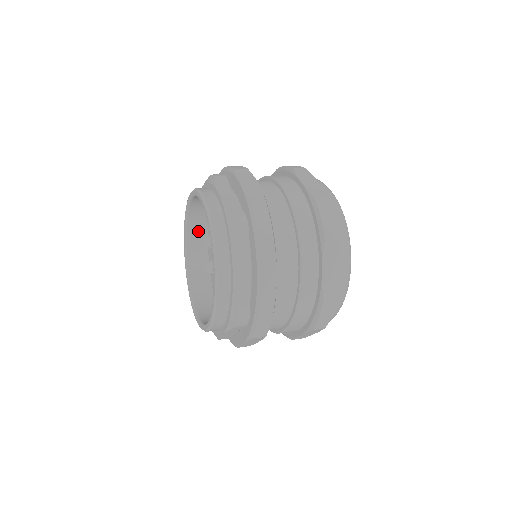
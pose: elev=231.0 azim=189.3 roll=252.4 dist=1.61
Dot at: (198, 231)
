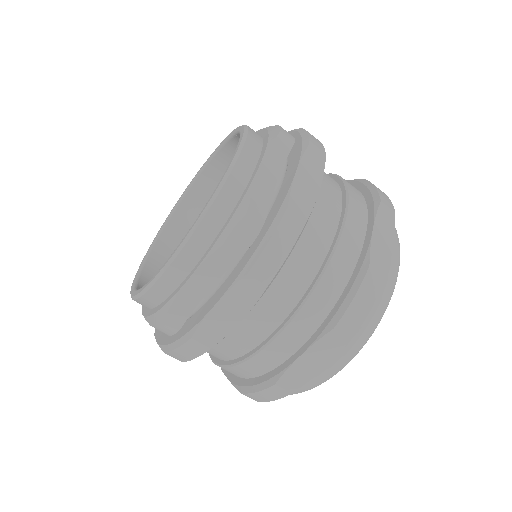
Dot at: (224, 170)
